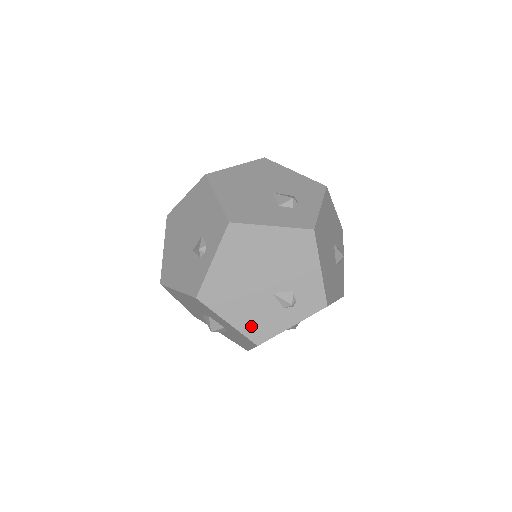
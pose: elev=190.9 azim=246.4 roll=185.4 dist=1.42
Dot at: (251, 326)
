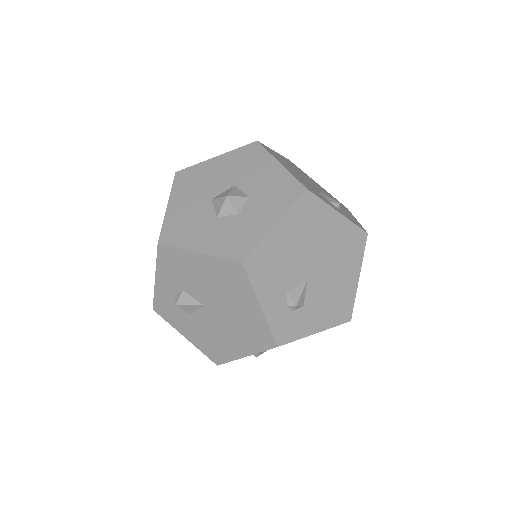
Dot at: (301, 181)
